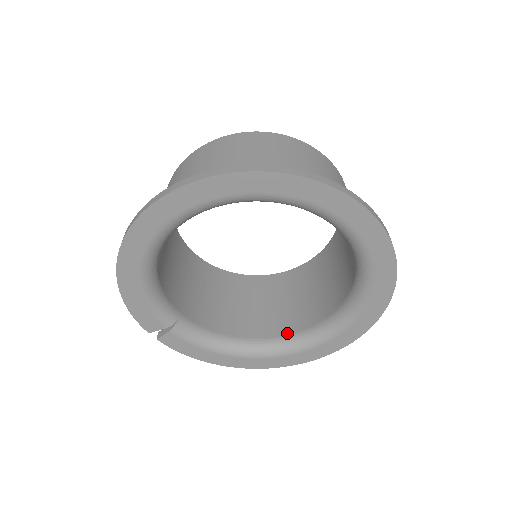
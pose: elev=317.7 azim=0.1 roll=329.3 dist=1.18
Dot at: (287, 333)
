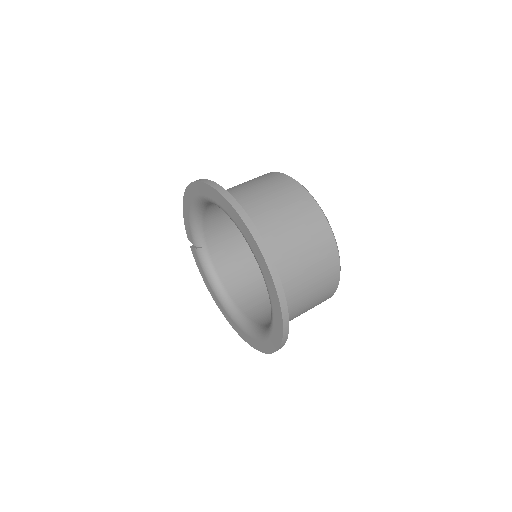
Dot at: (244, 312)
